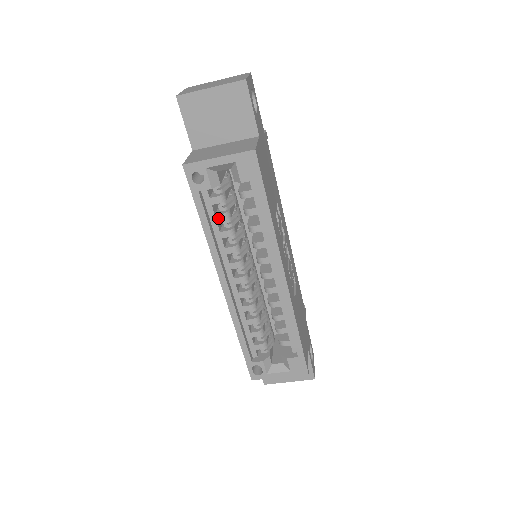
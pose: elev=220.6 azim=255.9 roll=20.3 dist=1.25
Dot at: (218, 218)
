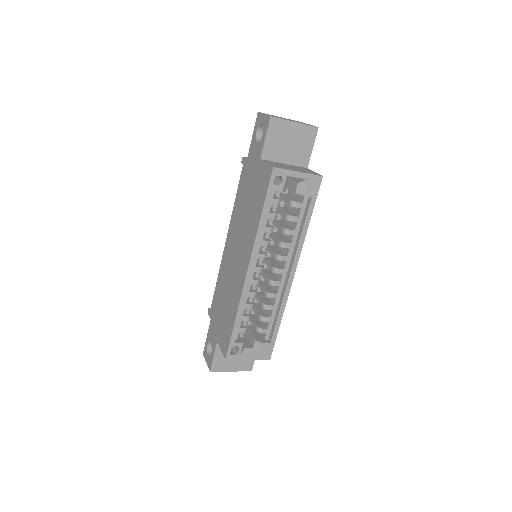
Dot at: (270, 215)
